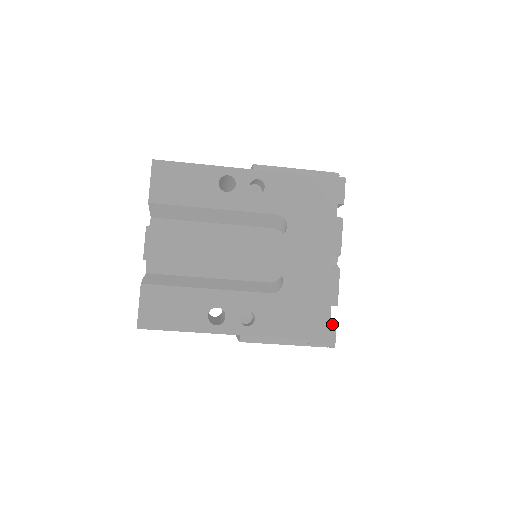
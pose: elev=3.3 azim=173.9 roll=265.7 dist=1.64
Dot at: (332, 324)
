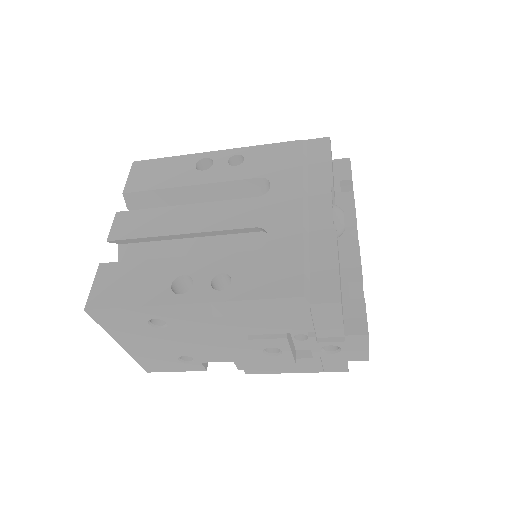
Dot at: (358, 304)
